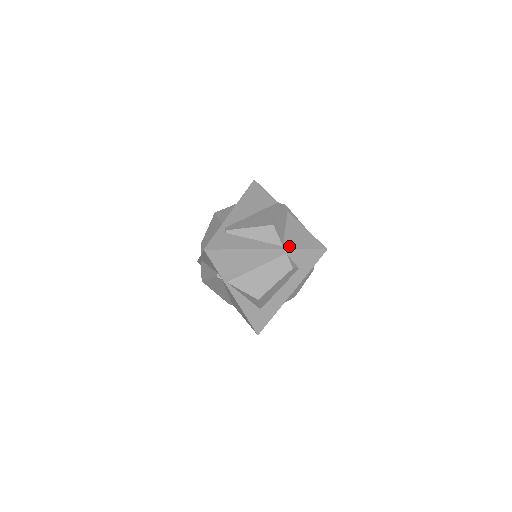
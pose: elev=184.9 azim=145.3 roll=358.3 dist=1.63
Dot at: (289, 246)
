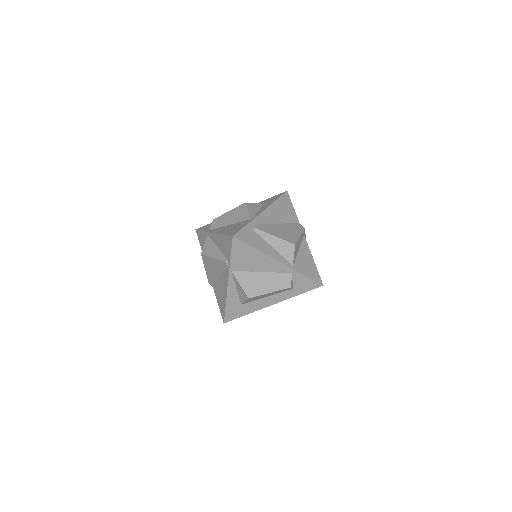
Dot at: (297, 268)
